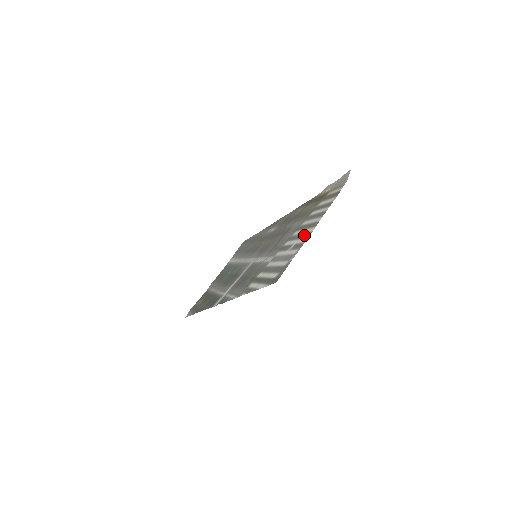
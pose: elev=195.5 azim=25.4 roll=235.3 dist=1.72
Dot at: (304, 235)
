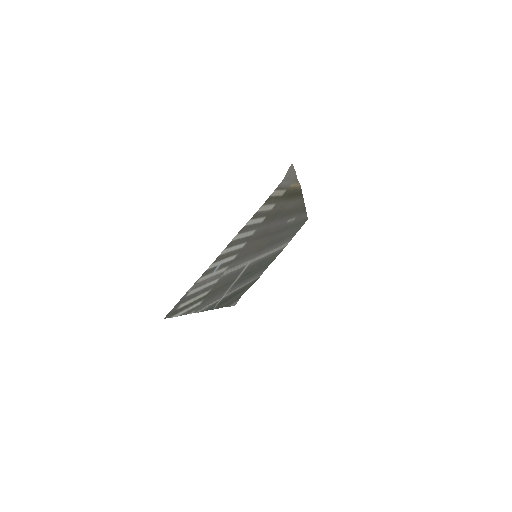
Dot at: (222, 256)
